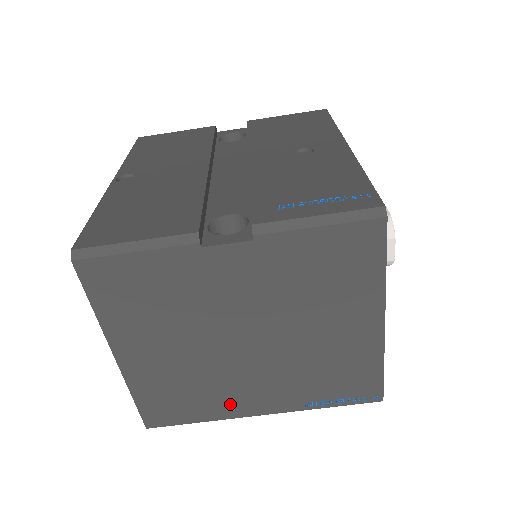
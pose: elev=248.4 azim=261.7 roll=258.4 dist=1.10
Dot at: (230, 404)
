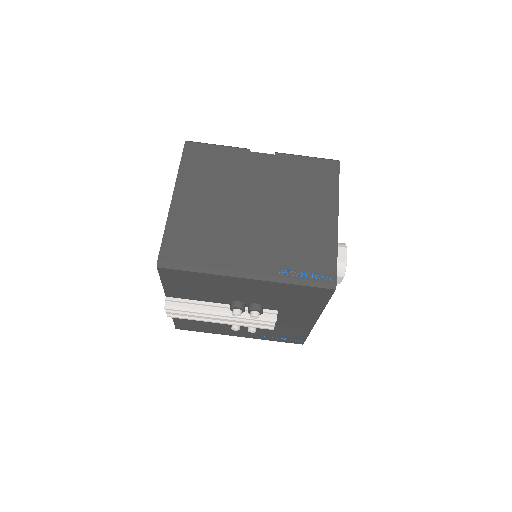
Dot at: (227, 255)
